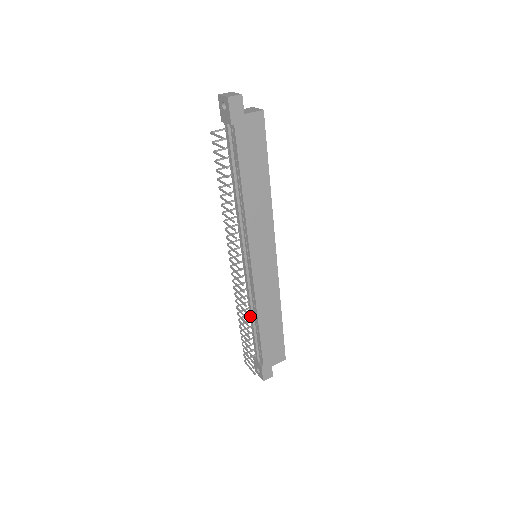
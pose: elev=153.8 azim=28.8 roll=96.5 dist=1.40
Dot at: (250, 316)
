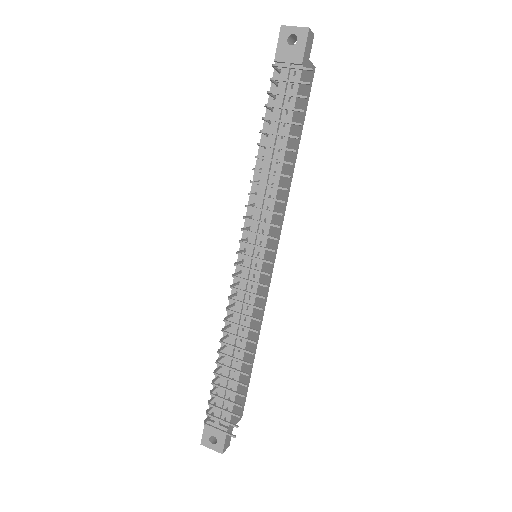
Dot at: (221, 350)
